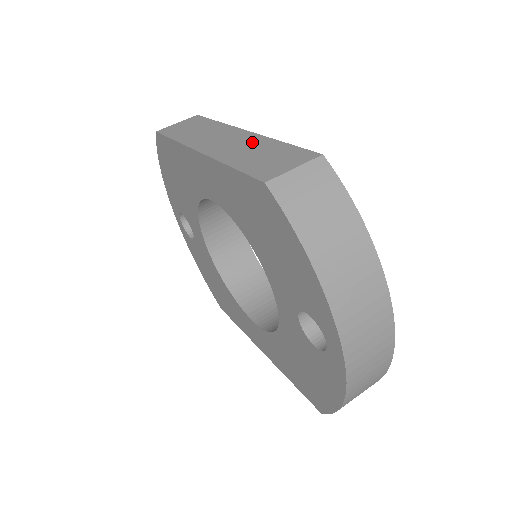
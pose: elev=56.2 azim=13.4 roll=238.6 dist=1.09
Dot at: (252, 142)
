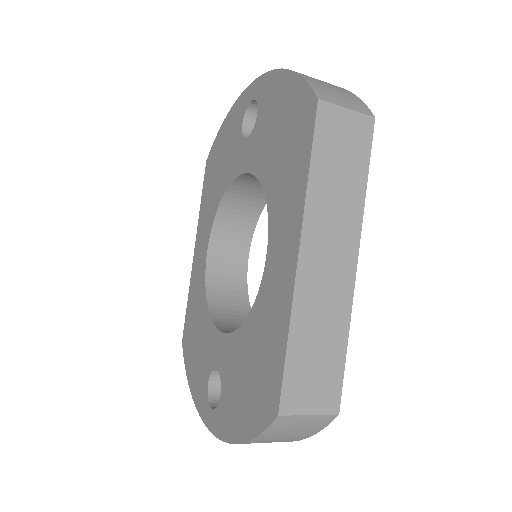
Dot at: (337, 307)
